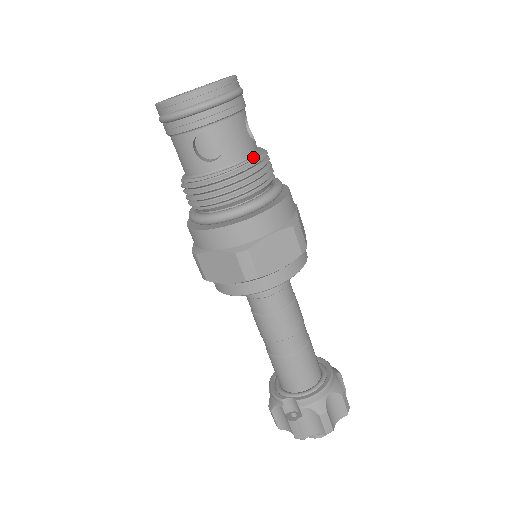
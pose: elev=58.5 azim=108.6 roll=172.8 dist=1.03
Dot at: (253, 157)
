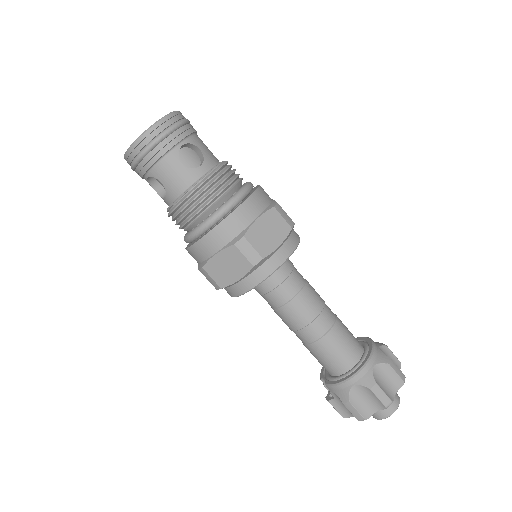
Dot at: (189, 188)
